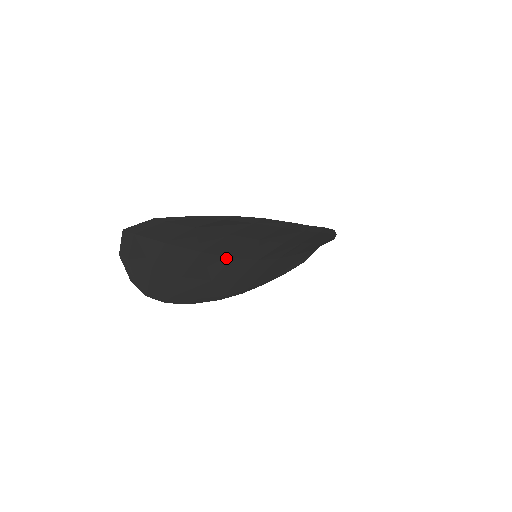
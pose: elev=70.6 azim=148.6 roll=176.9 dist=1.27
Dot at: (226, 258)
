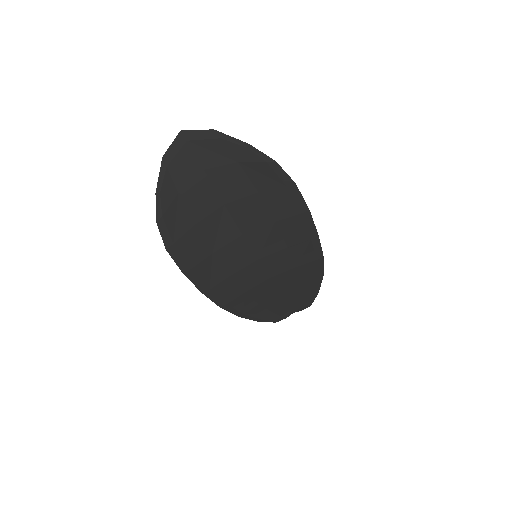
Dot at: (237, 231)
